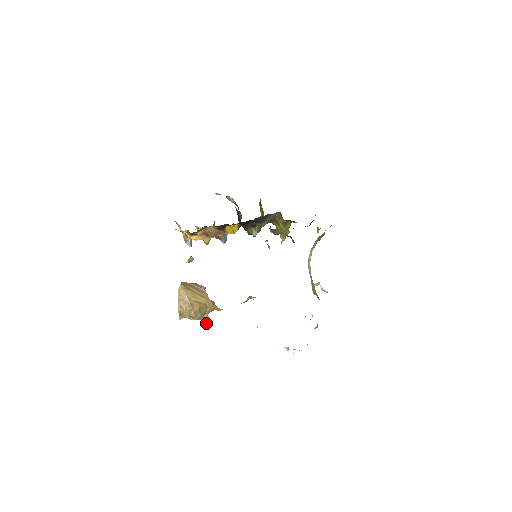
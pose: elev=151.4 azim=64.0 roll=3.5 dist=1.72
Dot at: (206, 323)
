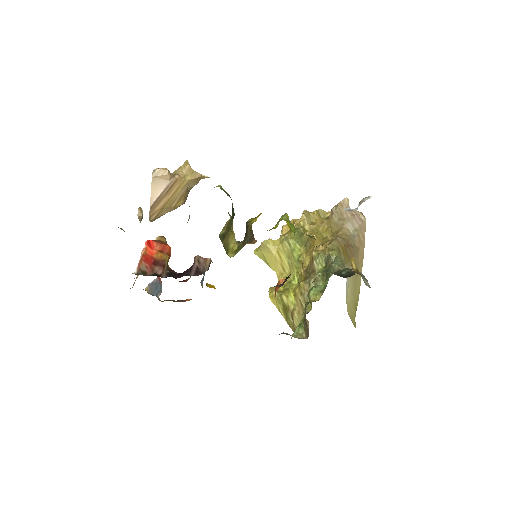
Dot at: occluded
